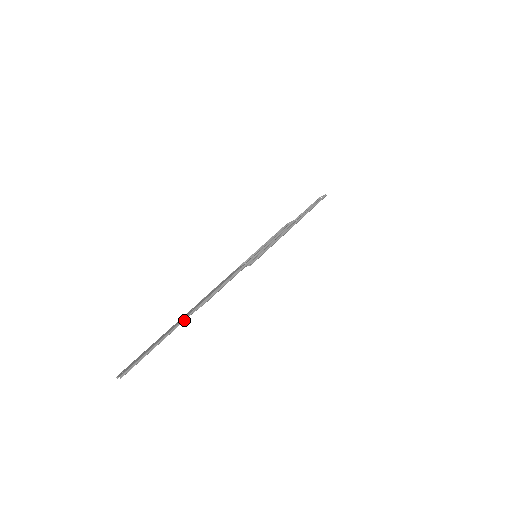
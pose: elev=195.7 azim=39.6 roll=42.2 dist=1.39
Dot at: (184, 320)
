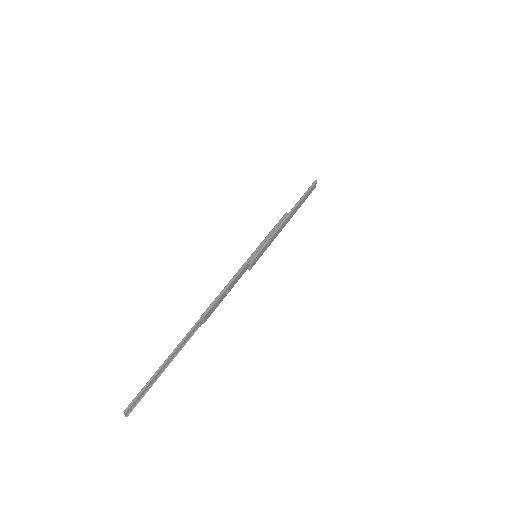
Dot at: (187, 336)
